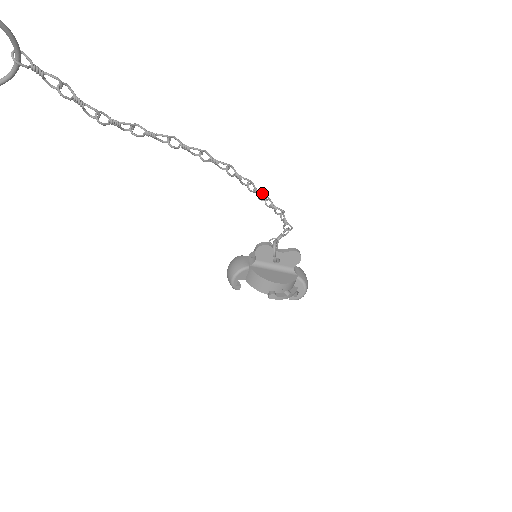
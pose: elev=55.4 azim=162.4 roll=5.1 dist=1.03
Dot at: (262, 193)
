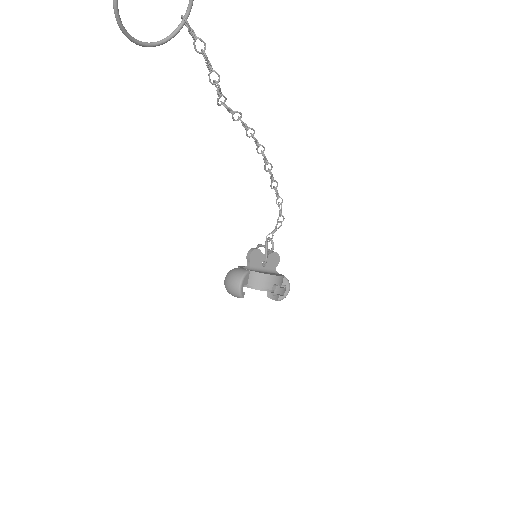
Dot at: (274, 180)
